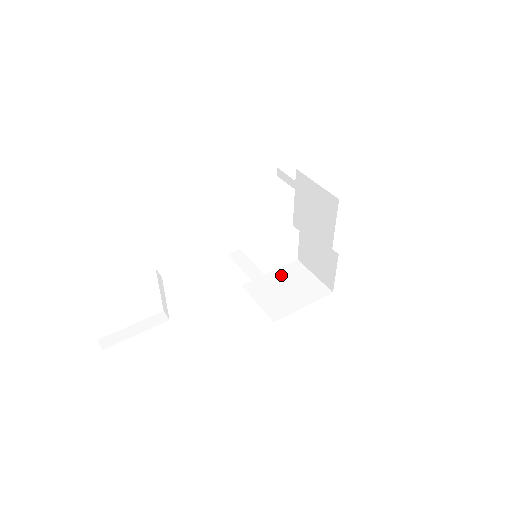
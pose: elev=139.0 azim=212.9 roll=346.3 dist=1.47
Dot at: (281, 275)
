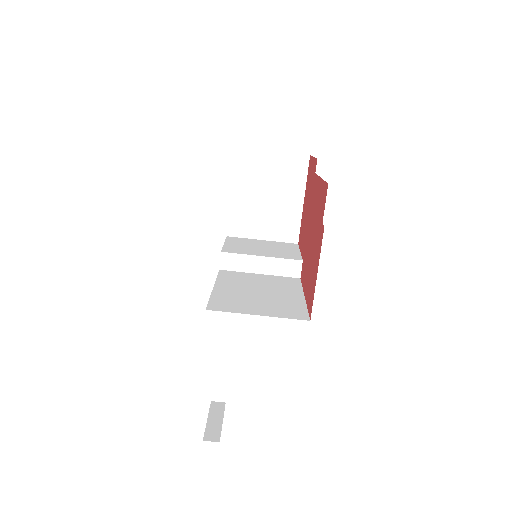
Dot at: (244, 186)
